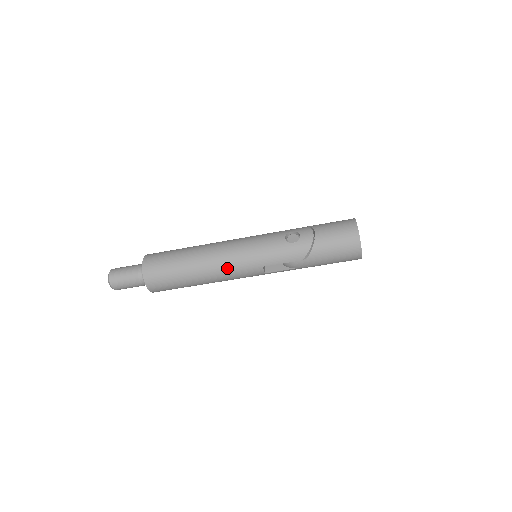
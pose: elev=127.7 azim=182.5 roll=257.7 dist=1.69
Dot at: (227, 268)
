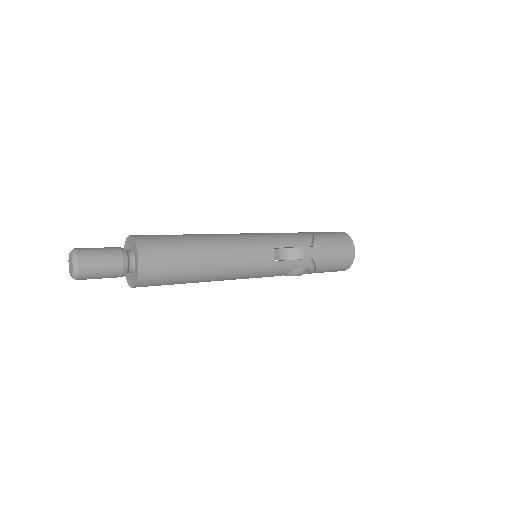
Dot at: (238, 244)
